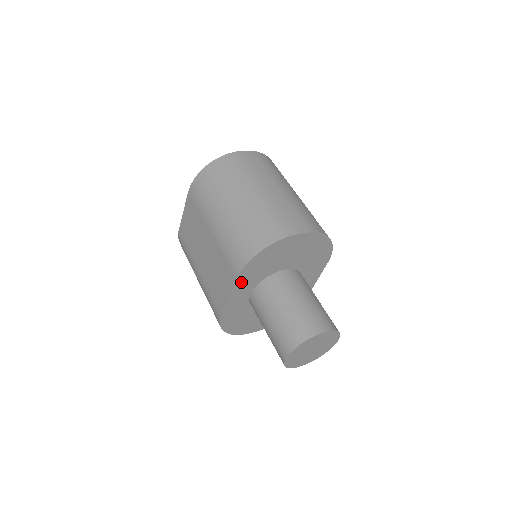
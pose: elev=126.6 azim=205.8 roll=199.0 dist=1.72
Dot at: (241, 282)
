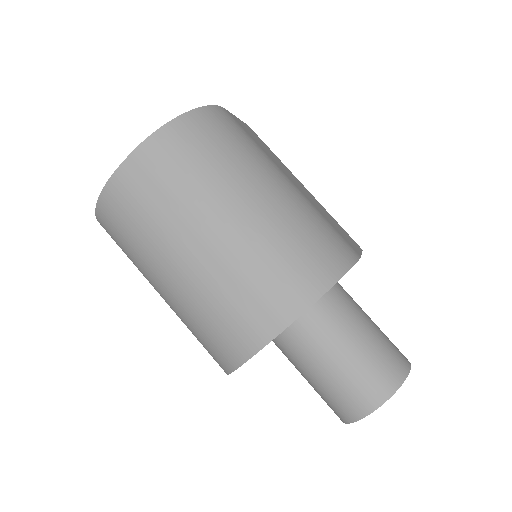
Dot at: occluded
